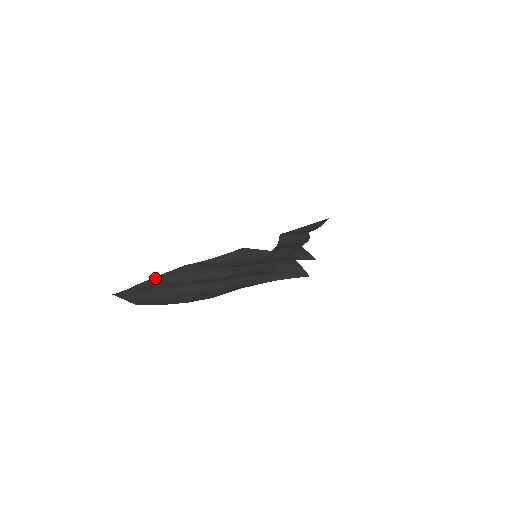
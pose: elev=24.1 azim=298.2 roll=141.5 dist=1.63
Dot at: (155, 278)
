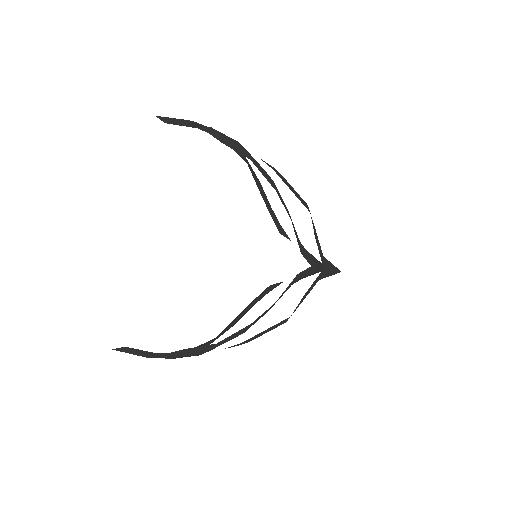
Dot at: occluded
